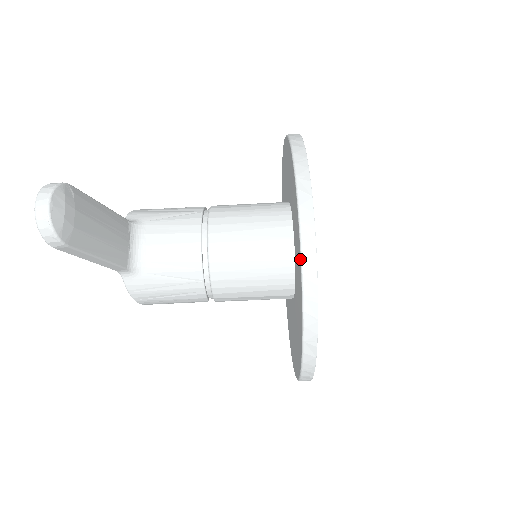
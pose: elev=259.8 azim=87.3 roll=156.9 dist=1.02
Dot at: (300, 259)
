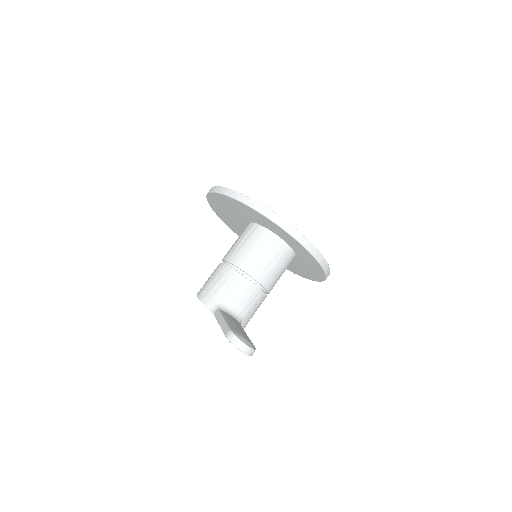
Dot at: (309, 252)
